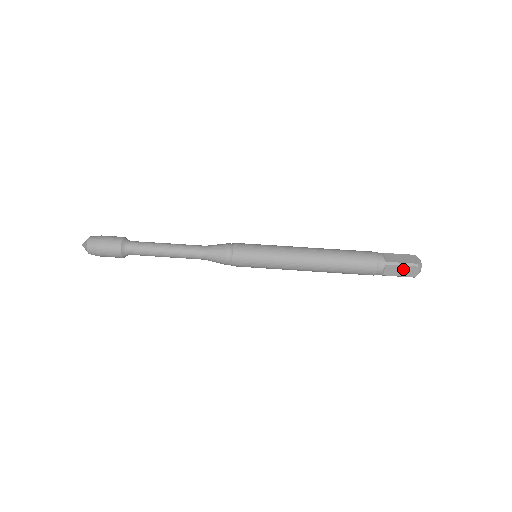
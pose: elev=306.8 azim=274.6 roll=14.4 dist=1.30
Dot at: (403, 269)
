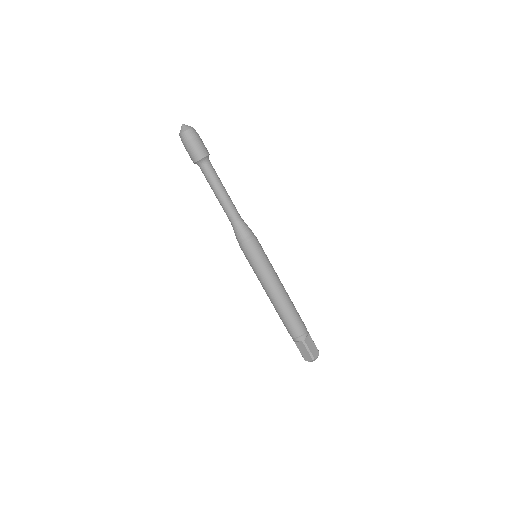
Dot at: (306, 352)
